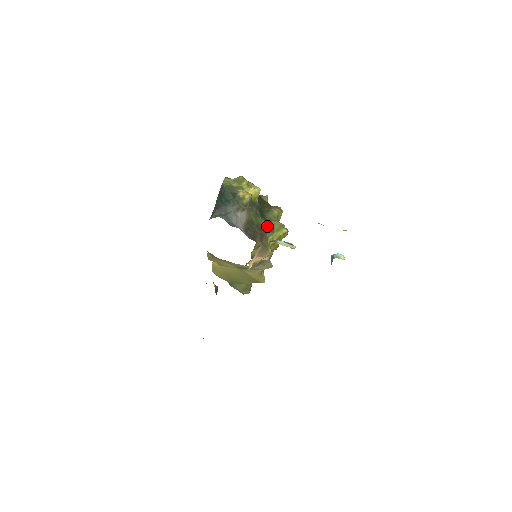
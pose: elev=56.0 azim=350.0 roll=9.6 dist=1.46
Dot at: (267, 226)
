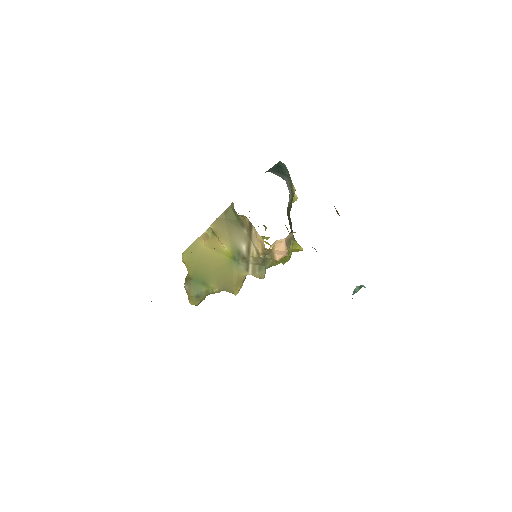
Dot at: (292, 230)
